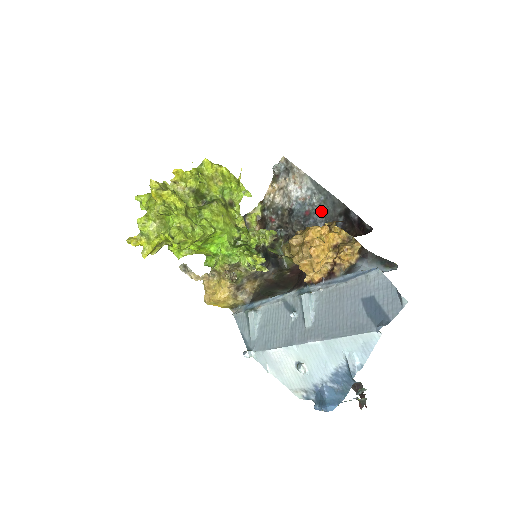
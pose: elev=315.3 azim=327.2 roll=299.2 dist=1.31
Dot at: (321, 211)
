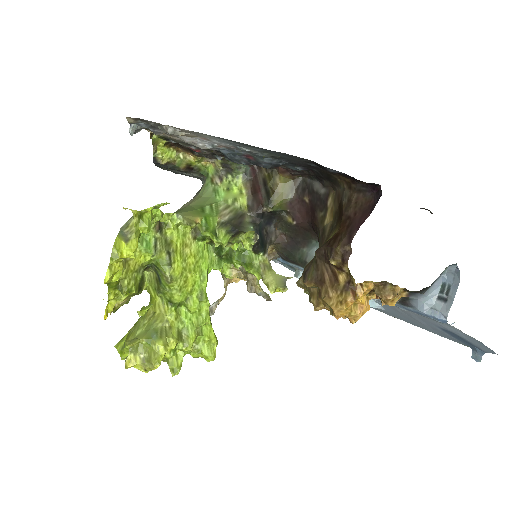
Dot at: (271, 159)
